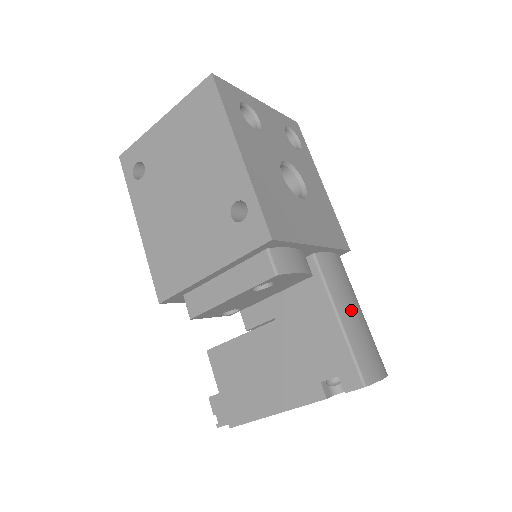
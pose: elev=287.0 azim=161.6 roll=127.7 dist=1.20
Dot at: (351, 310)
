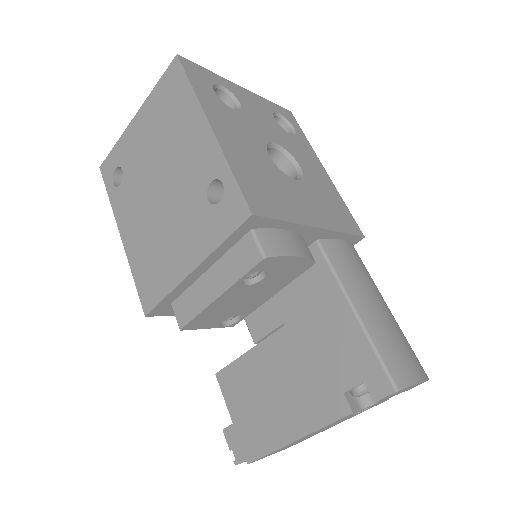
Dot at: (370, 302)
